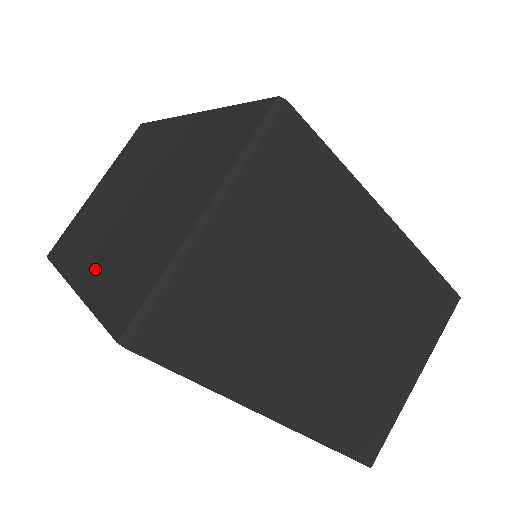
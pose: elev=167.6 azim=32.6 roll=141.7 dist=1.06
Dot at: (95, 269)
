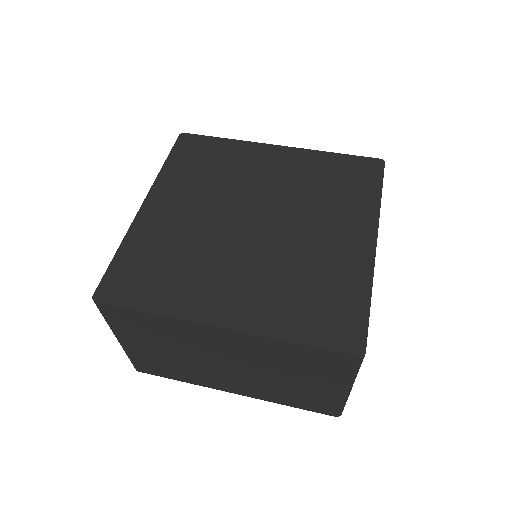
Dot at: (253, 392)
